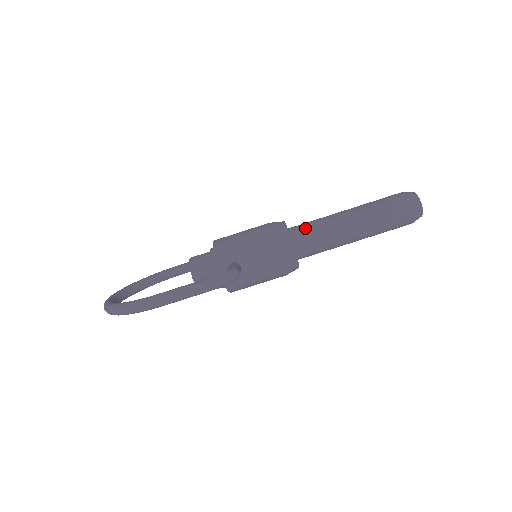
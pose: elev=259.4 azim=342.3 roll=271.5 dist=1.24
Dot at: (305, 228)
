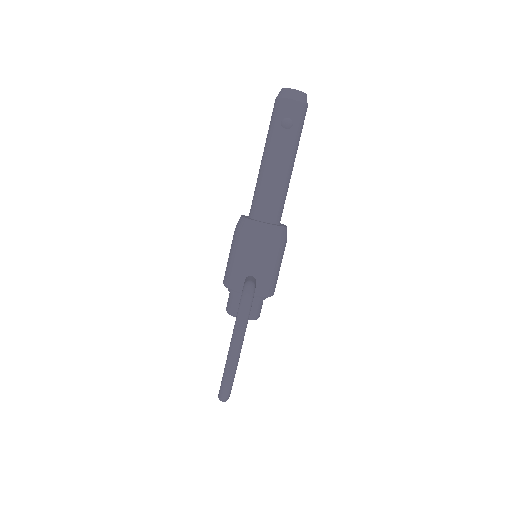
Dot at: (255, 203)
